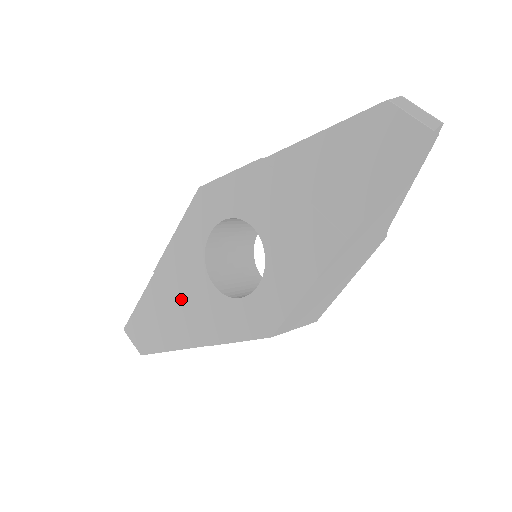
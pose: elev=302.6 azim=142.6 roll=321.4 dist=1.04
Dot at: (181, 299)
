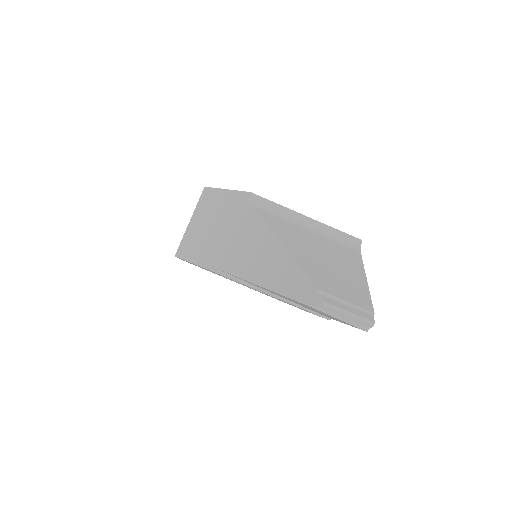
Dot at: occluded
